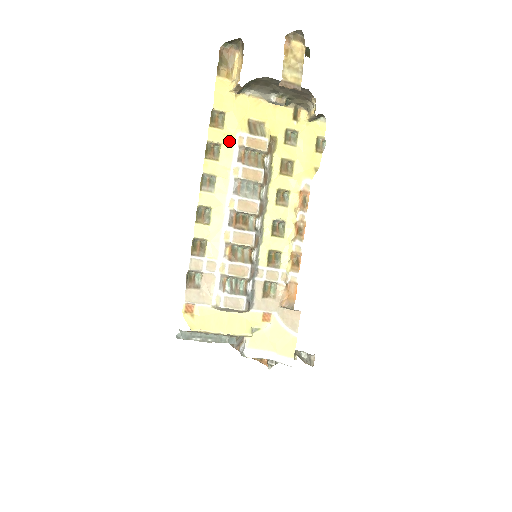
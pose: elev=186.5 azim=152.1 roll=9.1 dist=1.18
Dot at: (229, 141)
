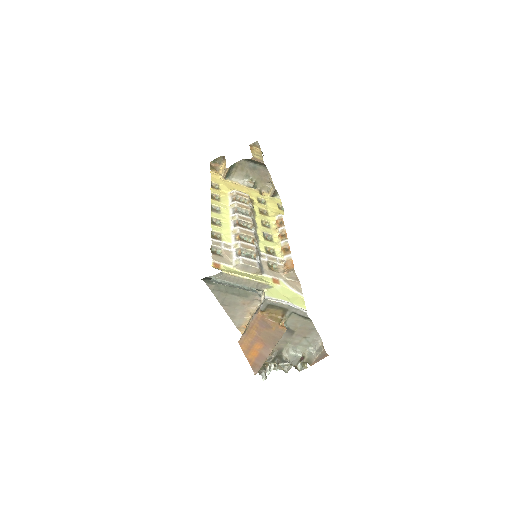
Dot at: (224, 195)
